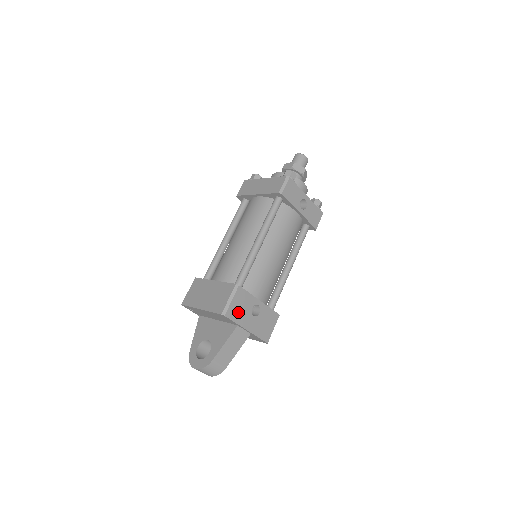
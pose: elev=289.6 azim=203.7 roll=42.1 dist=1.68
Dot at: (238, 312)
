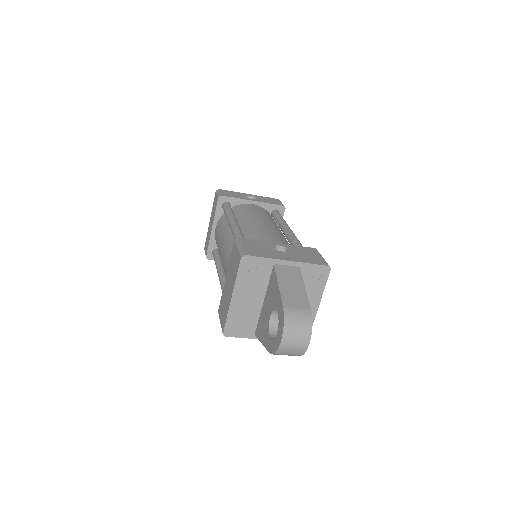
Dot at: (259, 252)
